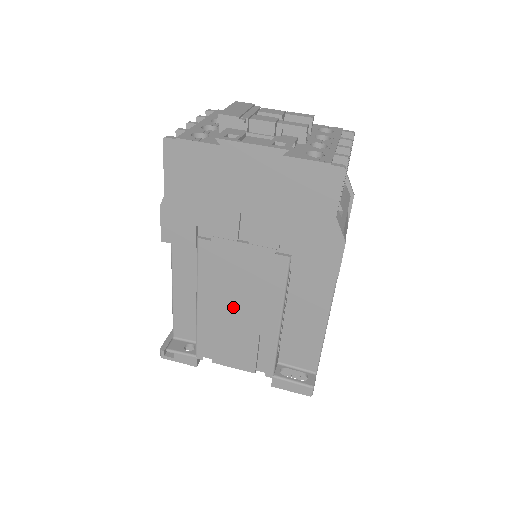
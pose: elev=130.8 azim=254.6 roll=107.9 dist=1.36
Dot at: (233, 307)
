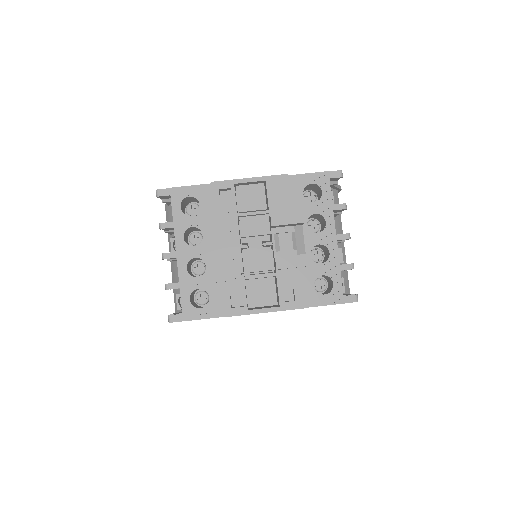
Dot at: occluded
